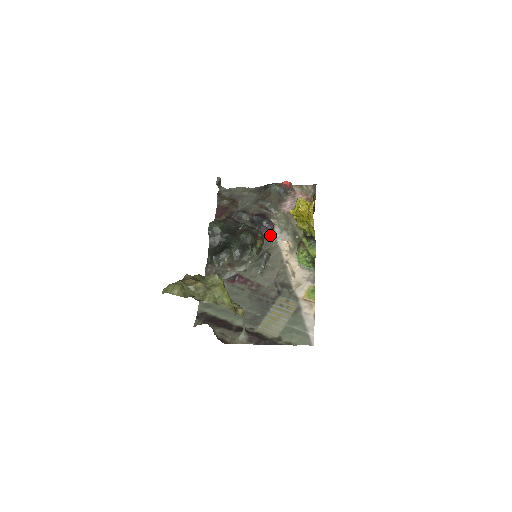
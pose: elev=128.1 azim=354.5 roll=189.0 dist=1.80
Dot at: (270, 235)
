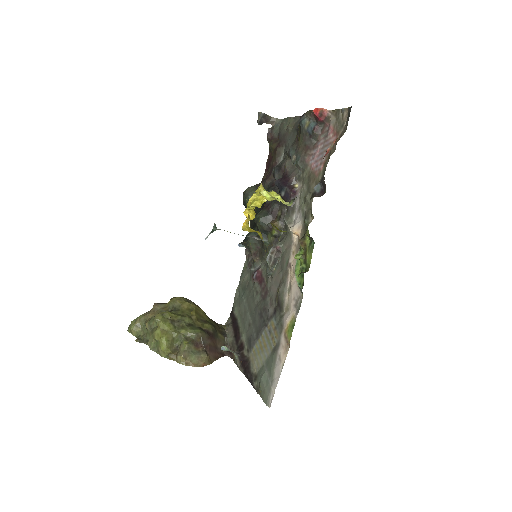
Dot at: (287, 214)
